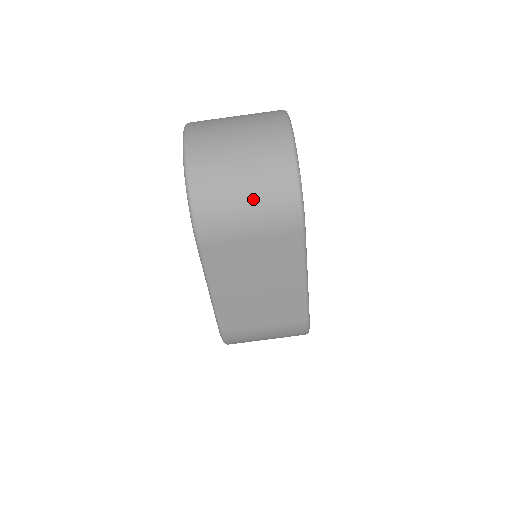
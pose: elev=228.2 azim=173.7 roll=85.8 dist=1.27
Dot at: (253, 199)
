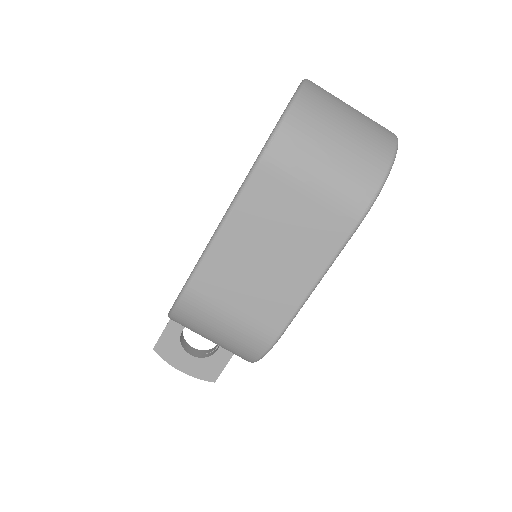
Dot at: (339, 158)
